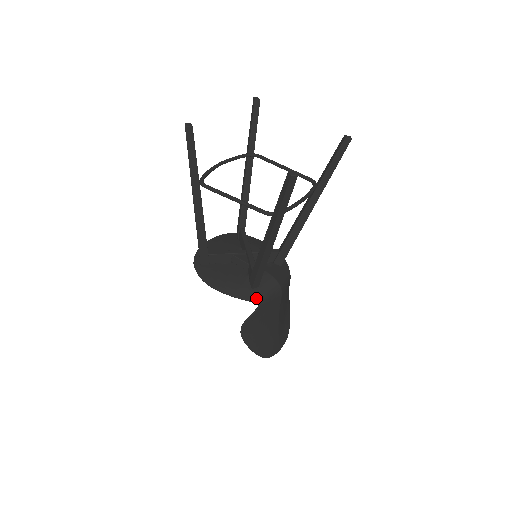
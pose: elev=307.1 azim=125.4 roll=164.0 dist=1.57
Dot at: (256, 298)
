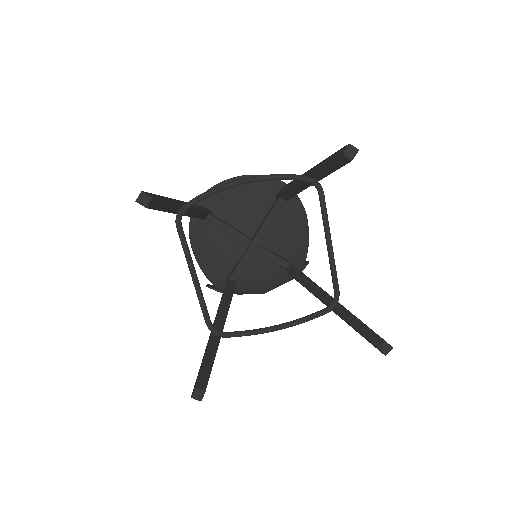
Dot at: occluded
